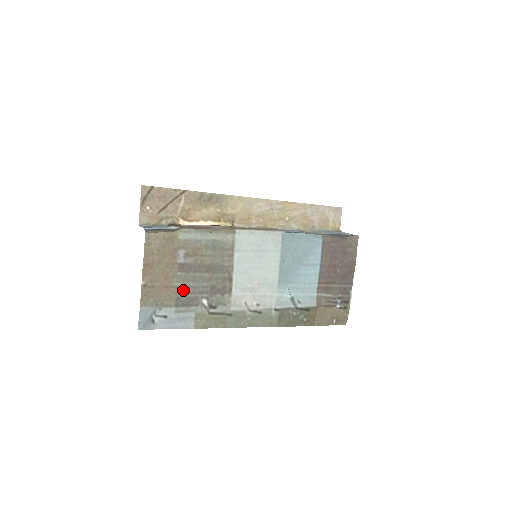
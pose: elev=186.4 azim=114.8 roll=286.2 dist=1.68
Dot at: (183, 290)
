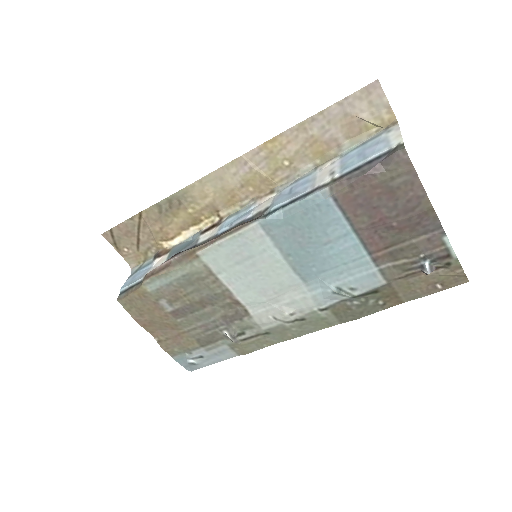
Dot at: (196, 331)
